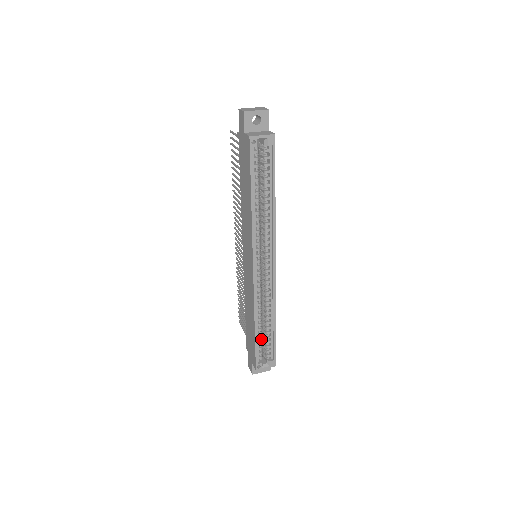
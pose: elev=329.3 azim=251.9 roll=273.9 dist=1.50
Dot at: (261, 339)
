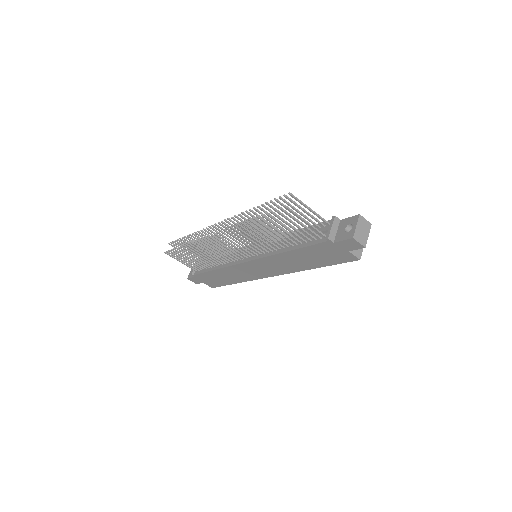
Dot at: occluded
